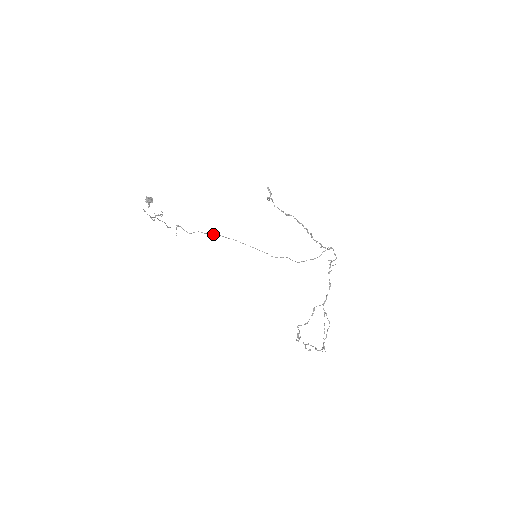
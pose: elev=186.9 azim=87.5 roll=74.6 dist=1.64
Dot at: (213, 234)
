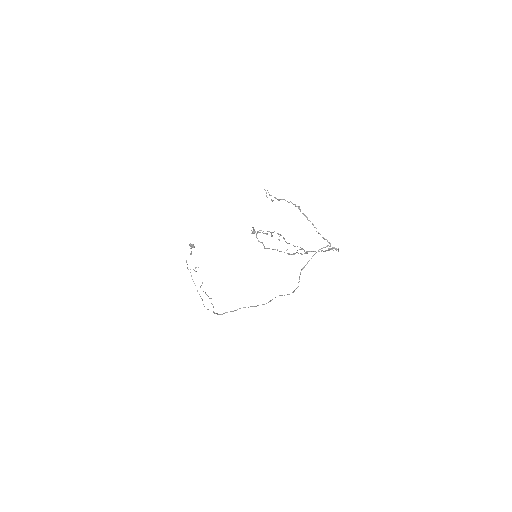
Dot at: (240, 308)
